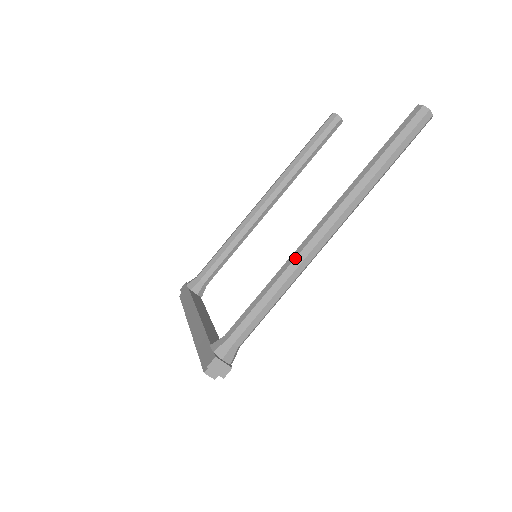
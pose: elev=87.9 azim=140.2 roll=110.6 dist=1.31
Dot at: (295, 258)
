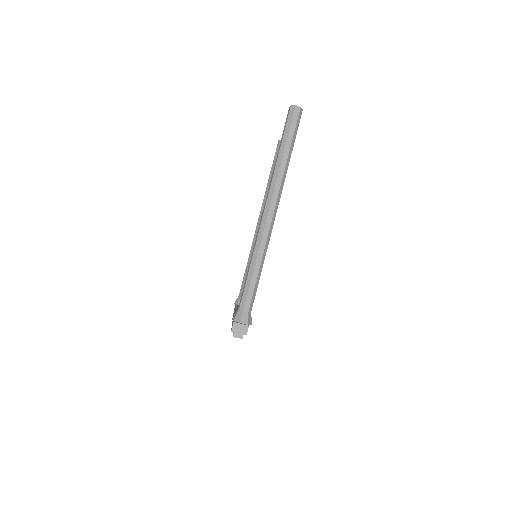
Dot at: (257, 238)
